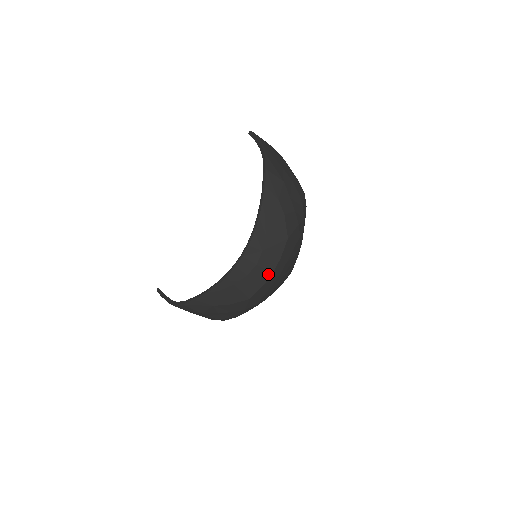
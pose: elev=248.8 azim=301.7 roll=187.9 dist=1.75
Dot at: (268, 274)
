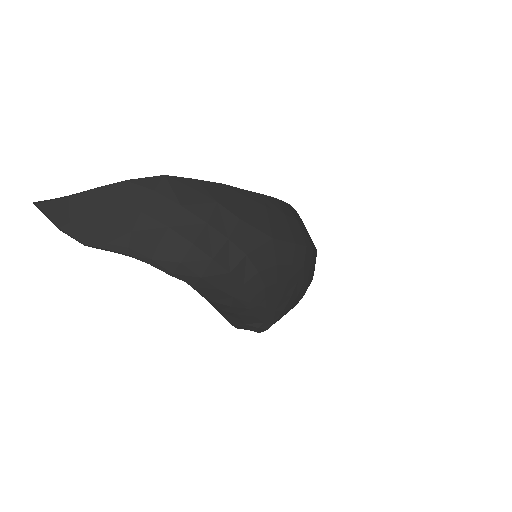
Dot at: (302, 241)
